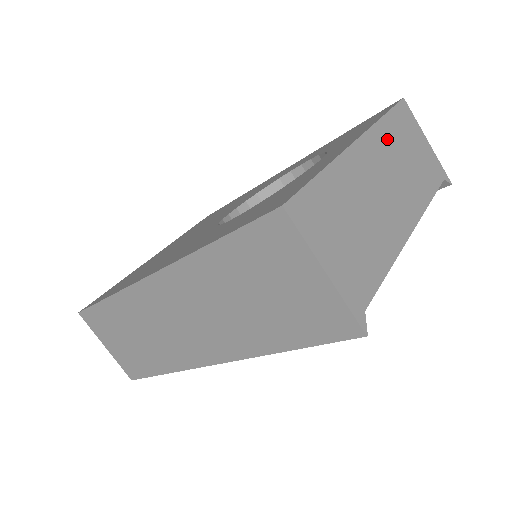
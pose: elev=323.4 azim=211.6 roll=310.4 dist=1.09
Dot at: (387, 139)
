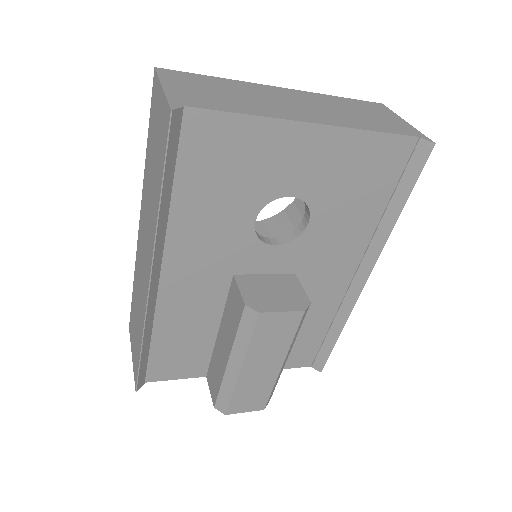
Dot at: (327, 100)
